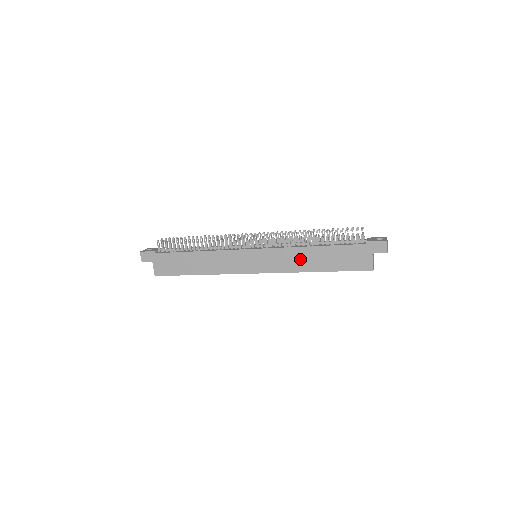
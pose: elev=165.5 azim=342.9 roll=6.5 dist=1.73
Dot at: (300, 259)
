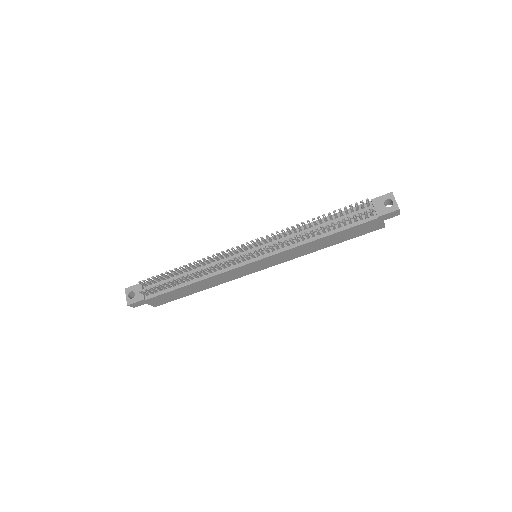
Dot at: (309, 248)
